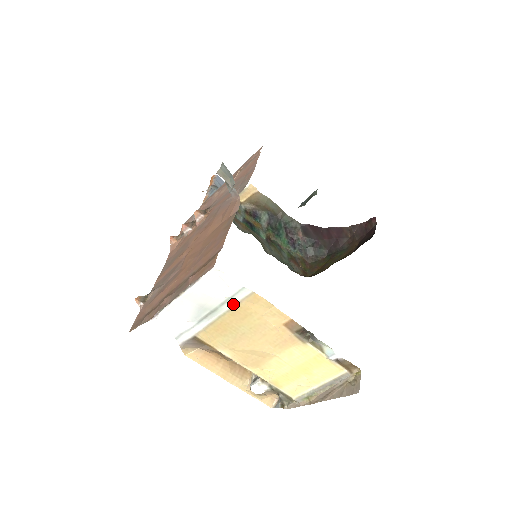
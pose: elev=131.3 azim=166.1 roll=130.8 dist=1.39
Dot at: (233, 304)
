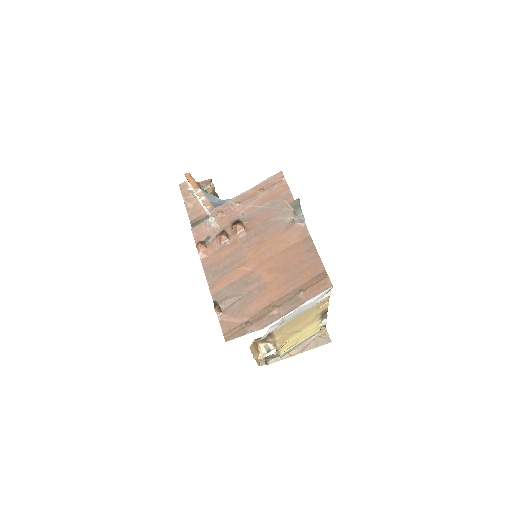
Dot at: (314, 306)
